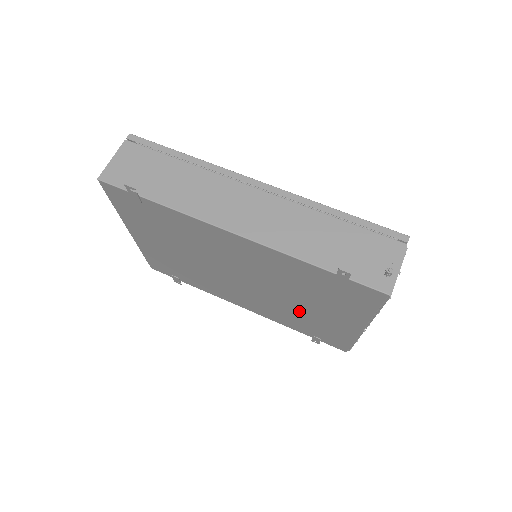
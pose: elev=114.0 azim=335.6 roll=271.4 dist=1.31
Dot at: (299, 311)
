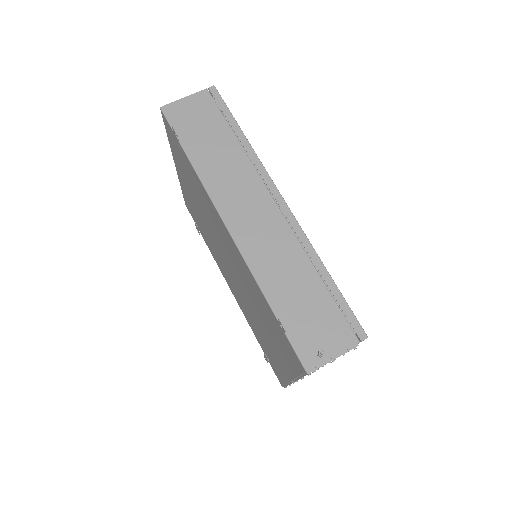
Dot at: (258, 326)
